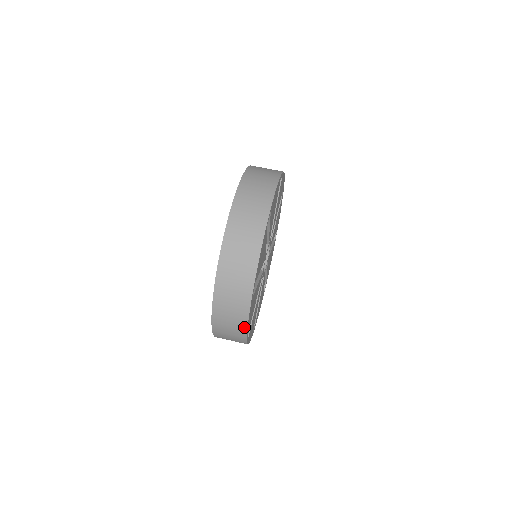
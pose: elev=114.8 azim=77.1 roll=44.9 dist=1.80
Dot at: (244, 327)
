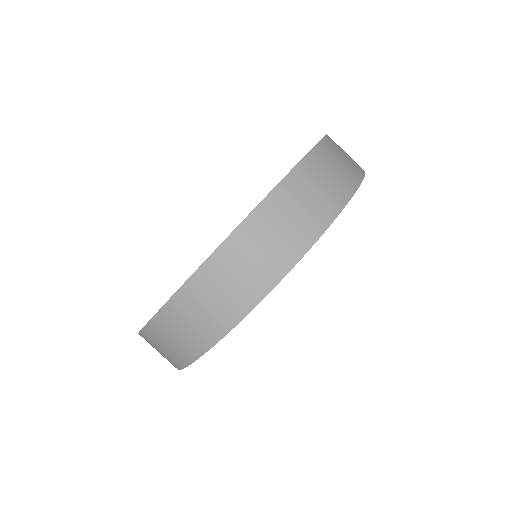
Dot at: occluded
